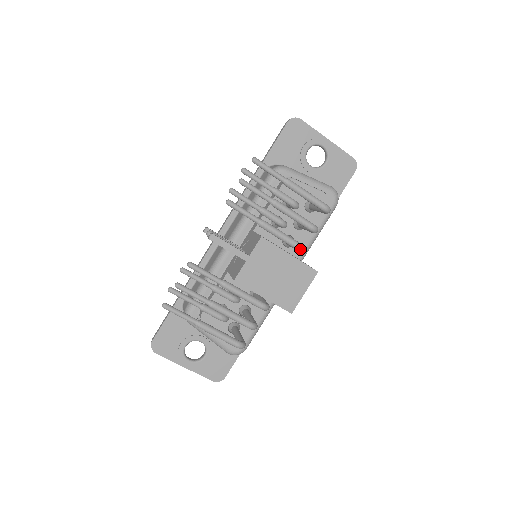
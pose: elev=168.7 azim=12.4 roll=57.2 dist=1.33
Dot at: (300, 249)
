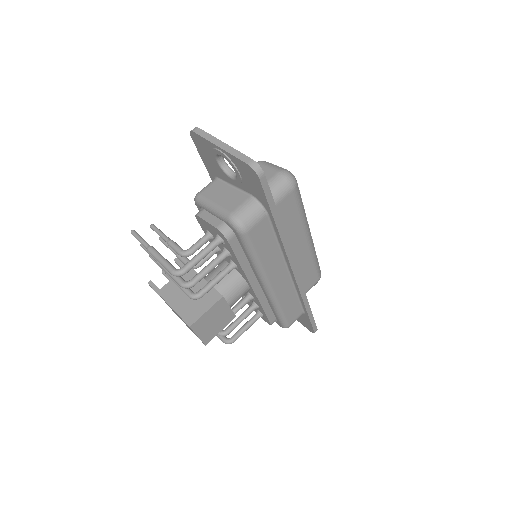
Dot at: (191, 298)
